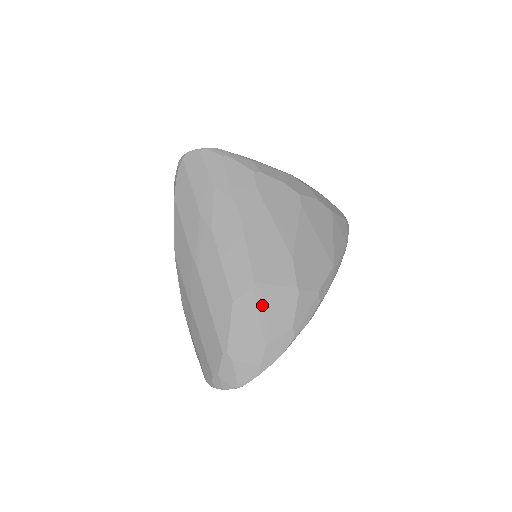
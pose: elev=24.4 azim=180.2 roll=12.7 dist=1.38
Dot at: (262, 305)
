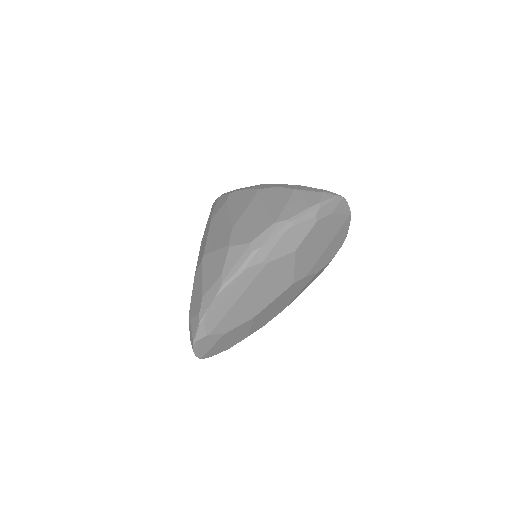
Dot at: (205, 268)
